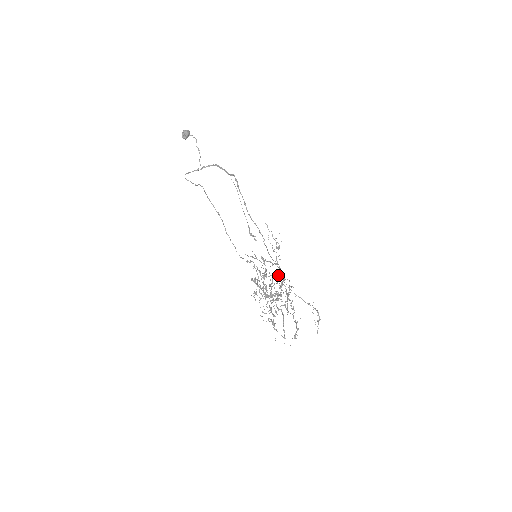
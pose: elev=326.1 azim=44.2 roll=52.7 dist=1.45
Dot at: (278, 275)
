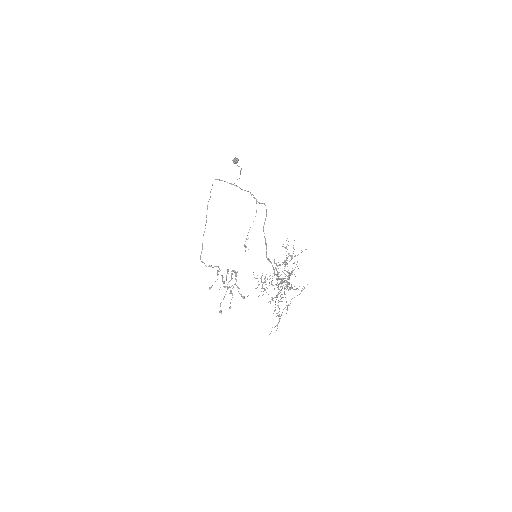
Dot at: occluded
